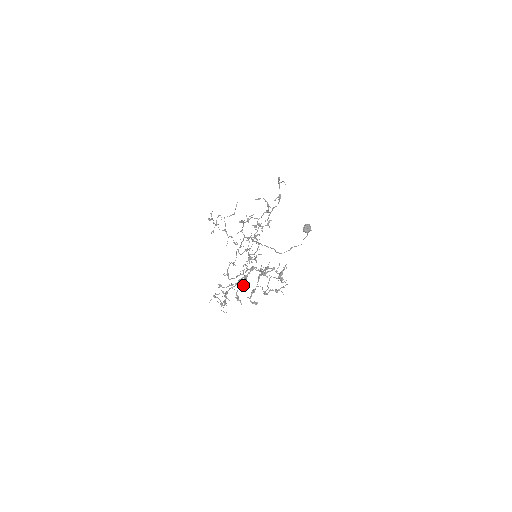
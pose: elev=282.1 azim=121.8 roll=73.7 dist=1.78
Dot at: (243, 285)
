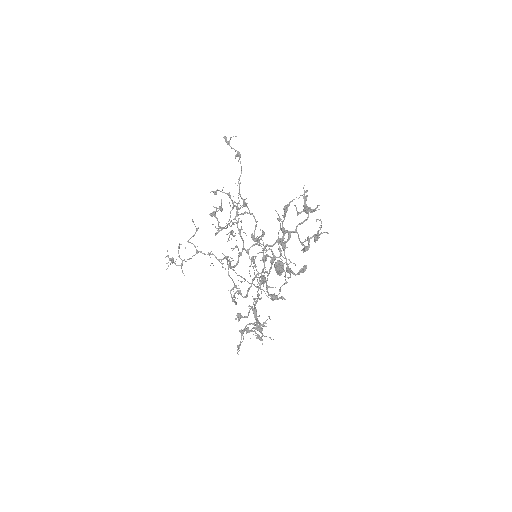
Dot at: (271, 259)
